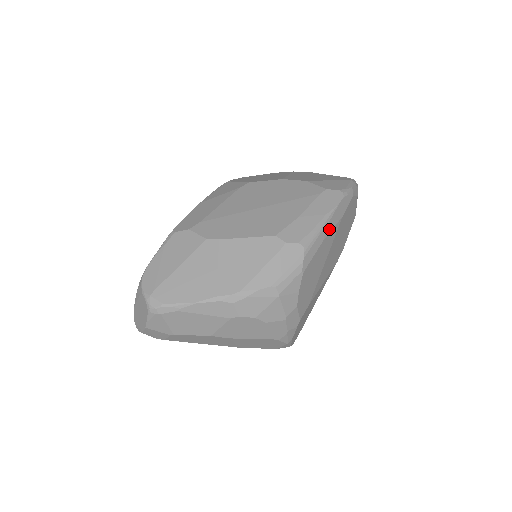
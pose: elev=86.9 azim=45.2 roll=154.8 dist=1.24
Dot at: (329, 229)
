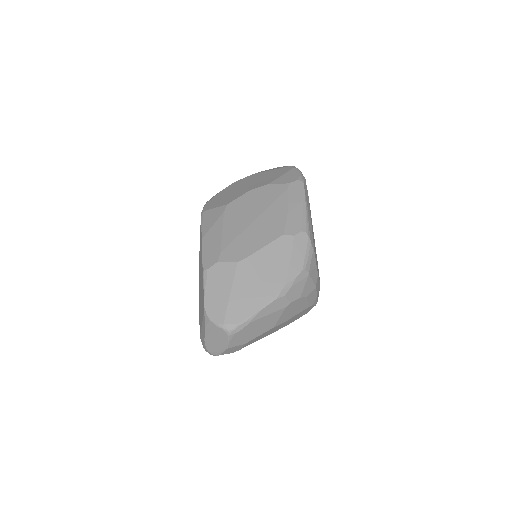
Dot at: (309, 211)
